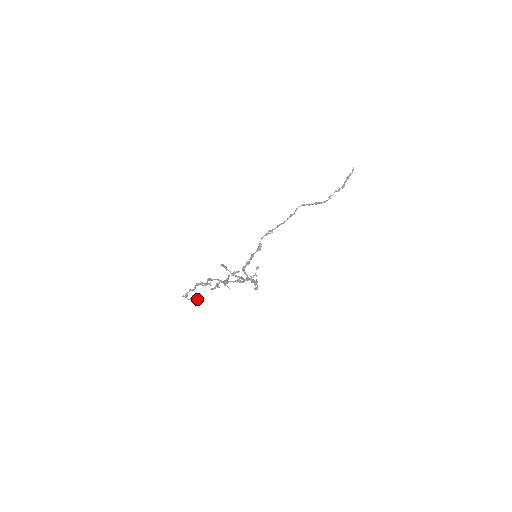
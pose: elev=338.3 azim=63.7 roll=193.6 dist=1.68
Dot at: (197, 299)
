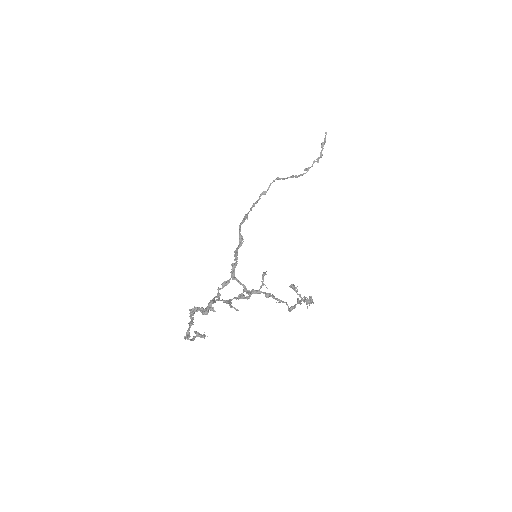
Dot at: (202, 337)
